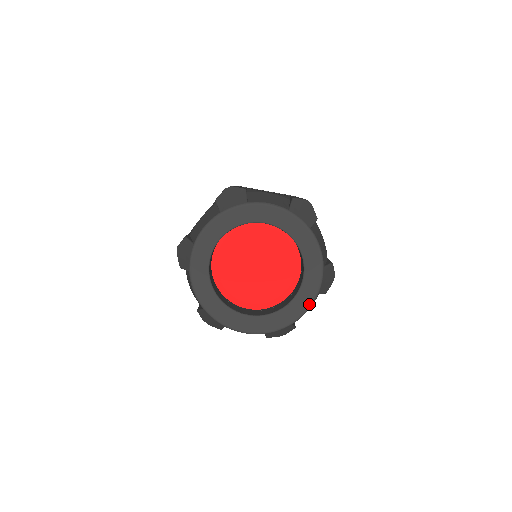
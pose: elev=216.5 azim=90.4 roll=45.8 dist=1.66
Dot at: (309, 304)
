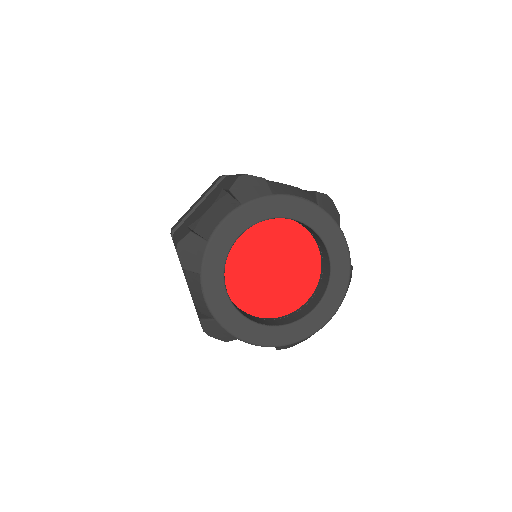
Dot at: (333, 312)
